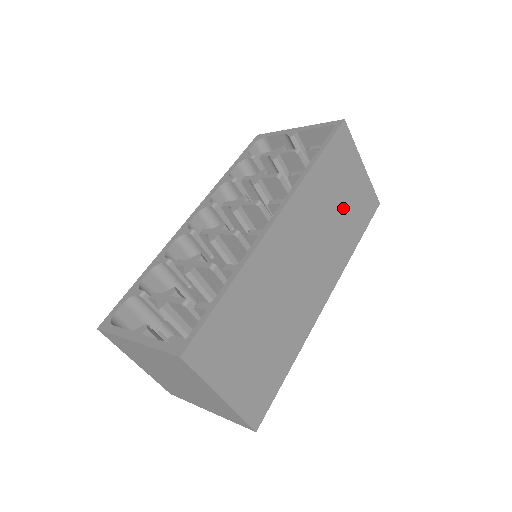
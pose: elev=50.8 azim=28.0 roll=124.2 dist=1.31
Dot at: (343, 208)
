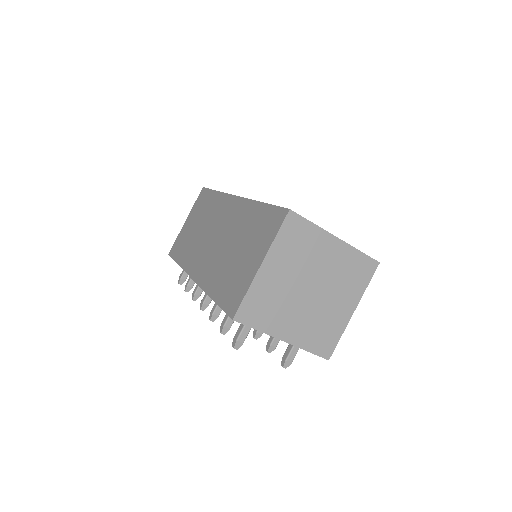
Dot at: occluded
